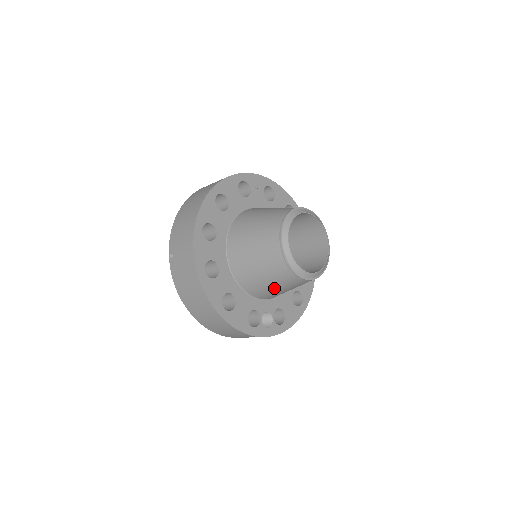
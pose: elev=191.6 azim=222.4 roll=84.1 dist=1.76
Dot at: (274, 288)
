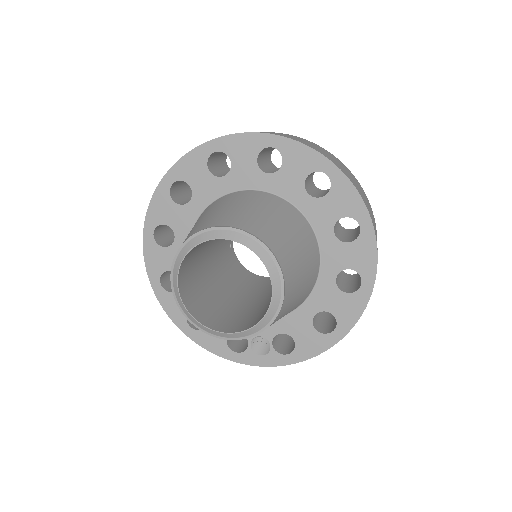
Dot at: occluded
